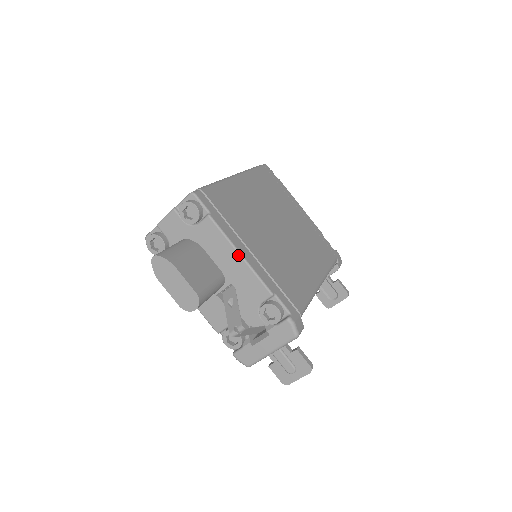
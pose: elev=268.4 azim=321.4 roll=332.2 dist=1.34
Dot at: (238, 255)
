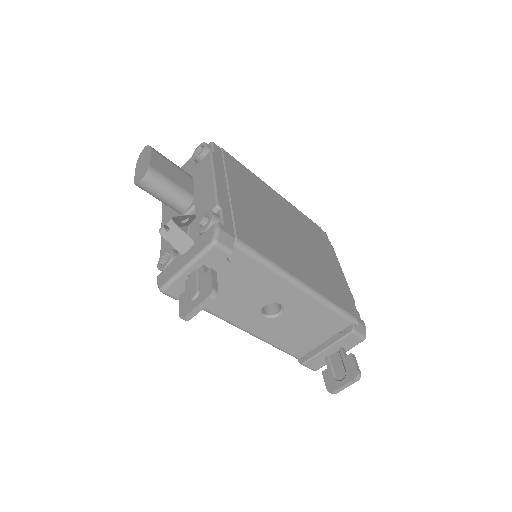
Dot at: (212, 176)
